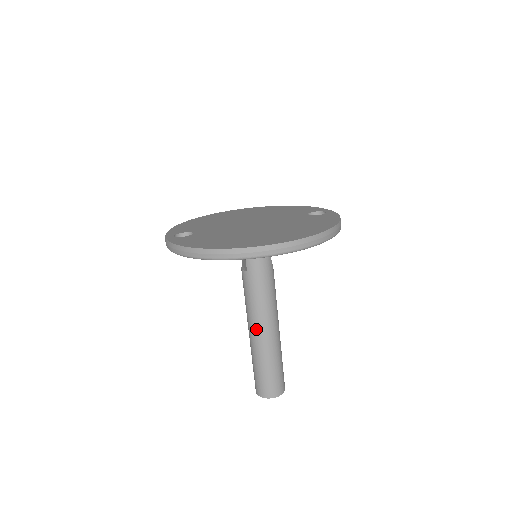
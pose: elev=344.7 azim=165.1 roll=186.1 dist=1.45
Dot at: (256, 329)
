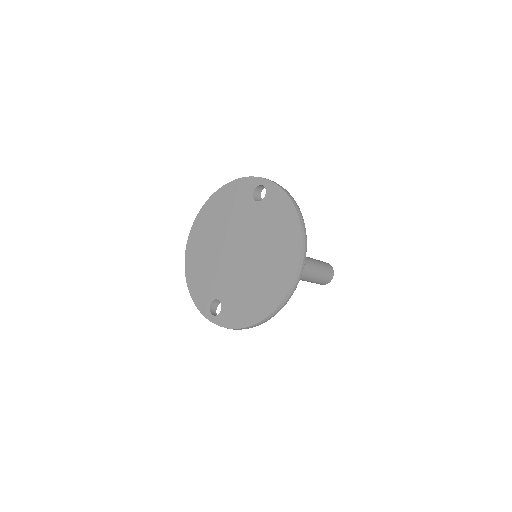
Dot at: occluded
